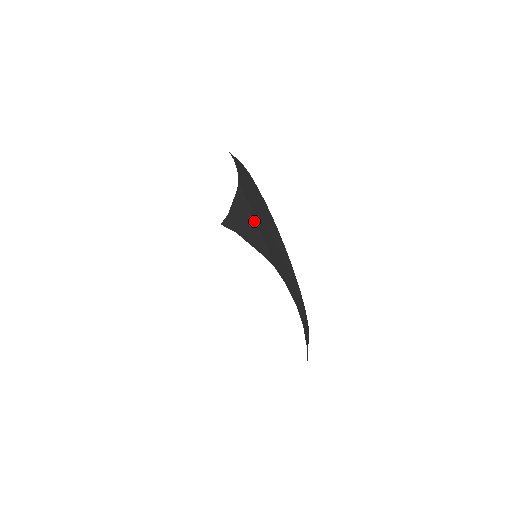
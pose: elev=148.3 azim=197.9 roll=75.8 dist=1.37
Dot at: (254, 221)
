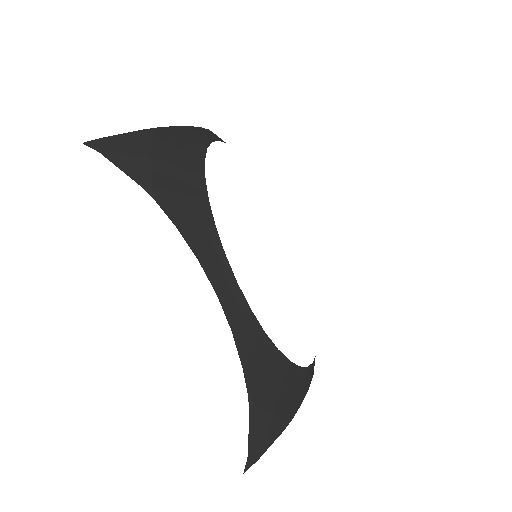
Dot at: (146, 154)
